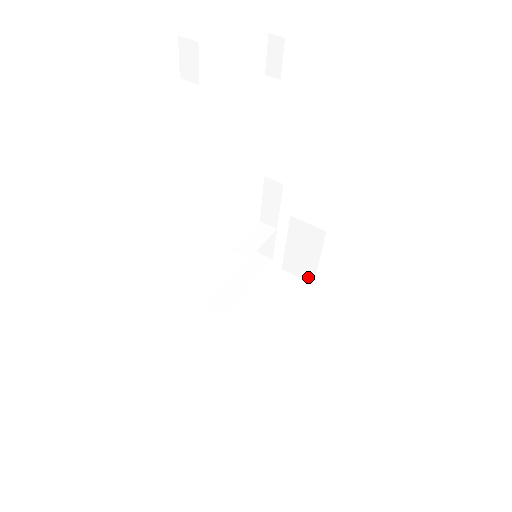
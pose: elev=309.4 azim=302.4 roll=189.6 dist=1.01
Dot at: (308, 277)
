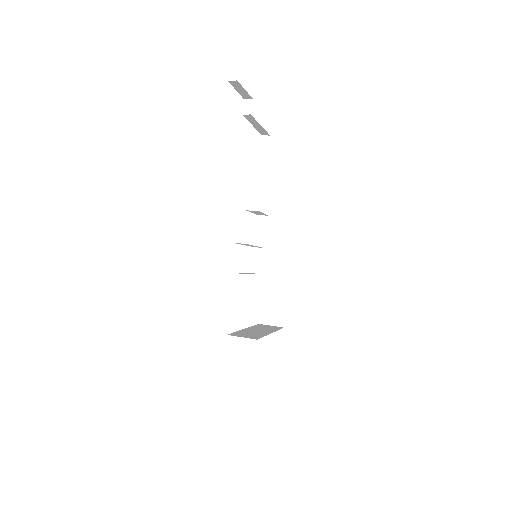
Dot at: (279, 322)
